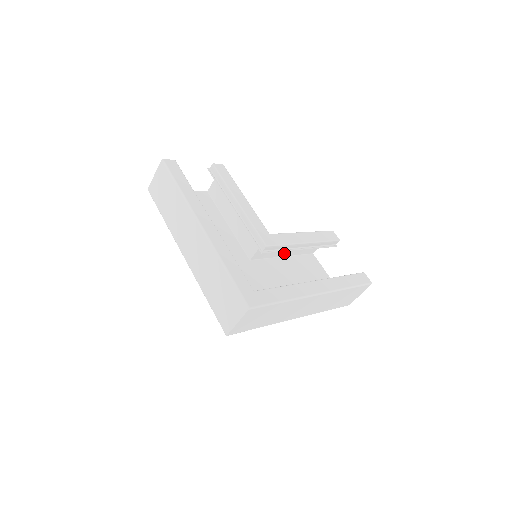
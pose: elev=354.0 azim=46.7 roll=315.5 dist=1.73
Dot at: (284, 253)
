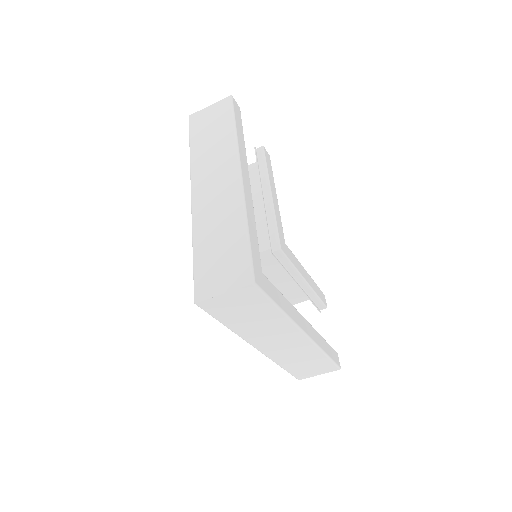
Dot at: (270, 281)
